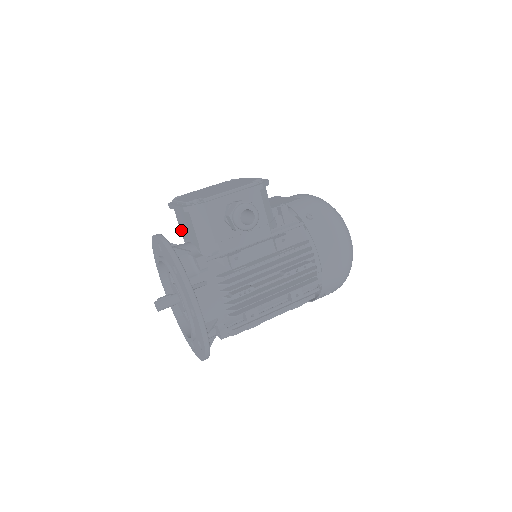
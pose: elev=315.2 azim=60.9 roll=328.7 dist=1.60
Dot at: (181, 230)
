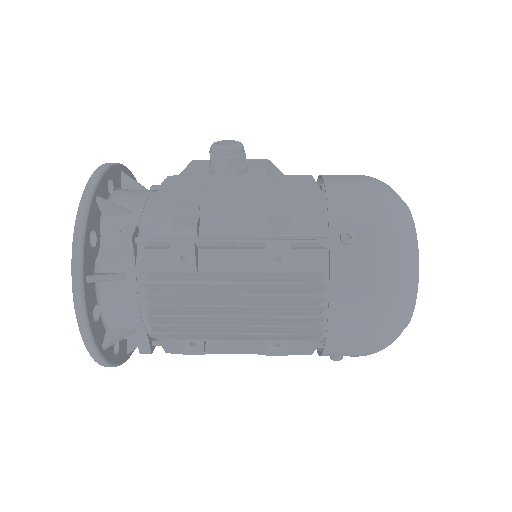
Dot at: occluded
